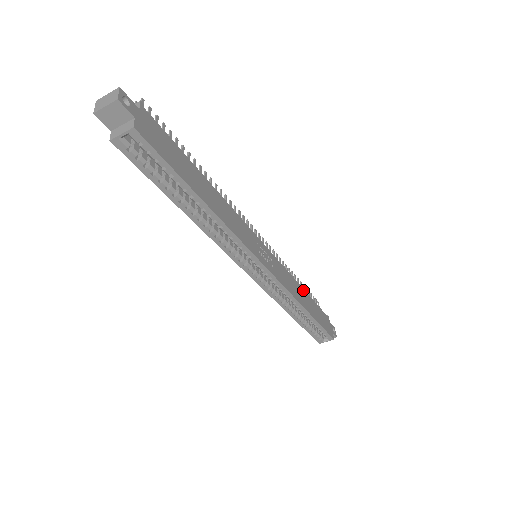
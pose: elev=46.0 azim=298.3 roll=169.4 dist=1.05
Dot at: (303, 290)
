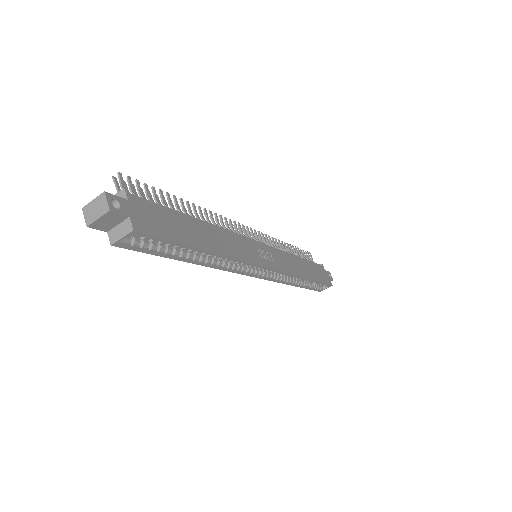
Dot at: (299, 258)
